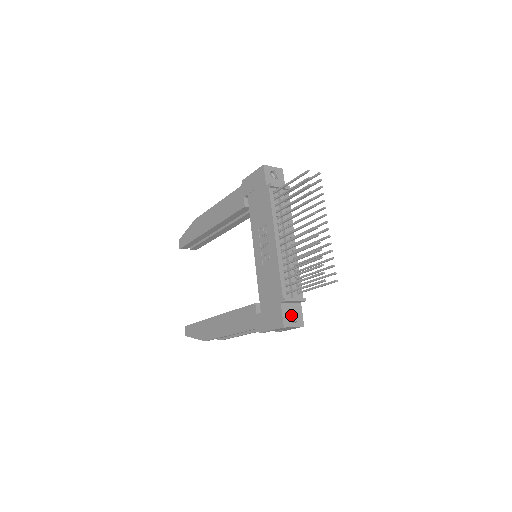
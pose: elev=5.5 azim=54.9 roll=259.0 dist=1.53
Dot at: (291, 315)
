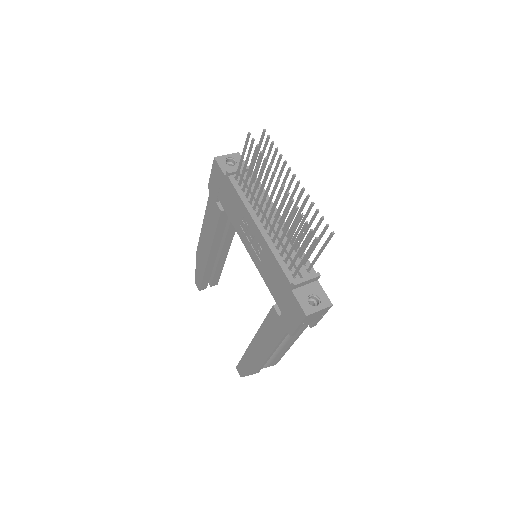
Dot at: (312, 299)
